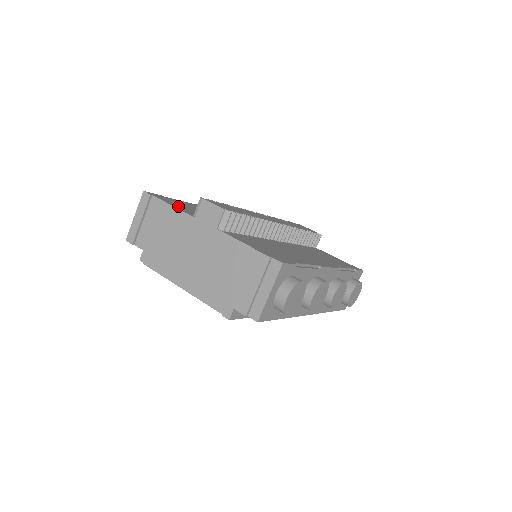
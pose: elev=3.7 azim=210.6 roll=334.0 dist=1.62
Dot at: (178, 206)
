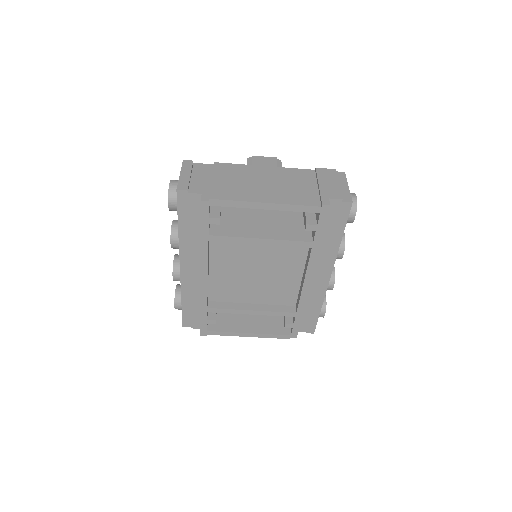
Dot at: occluded
